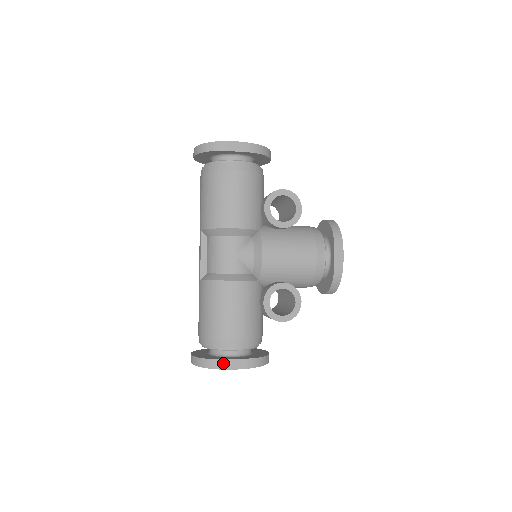
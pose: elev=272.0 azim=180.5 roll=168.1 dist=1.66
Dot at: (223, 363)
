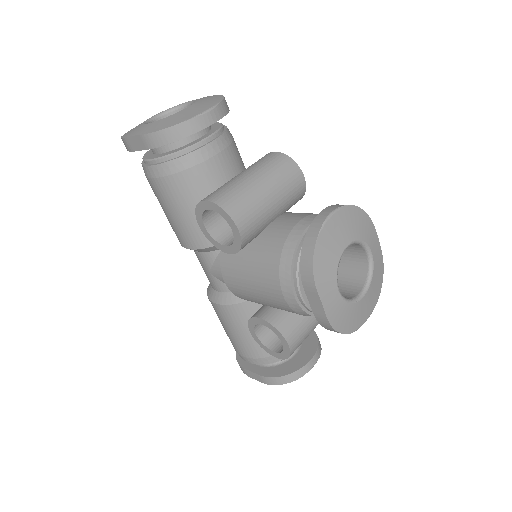
Dot at: (244, 370)
